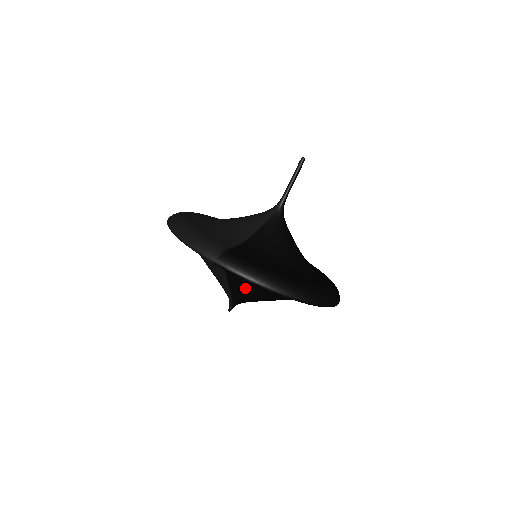
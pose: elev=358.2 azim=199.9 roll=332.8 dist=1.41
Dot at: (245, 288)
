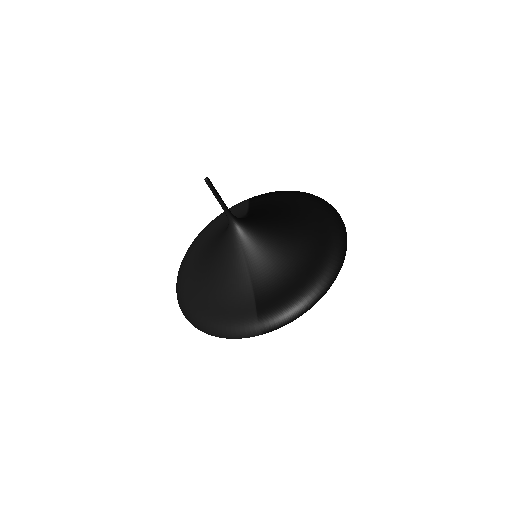
Dot at: occluded
